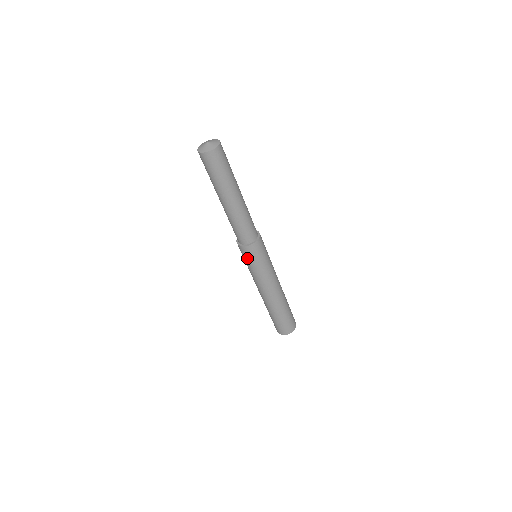
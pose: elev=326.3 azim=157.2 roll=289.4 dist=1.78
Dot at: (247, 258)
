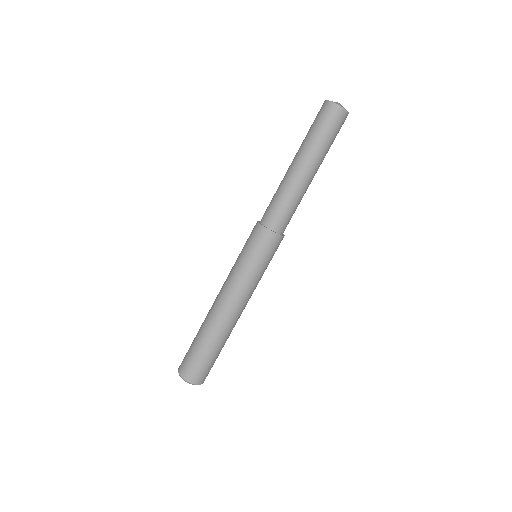
Dot at: (260, 248)
